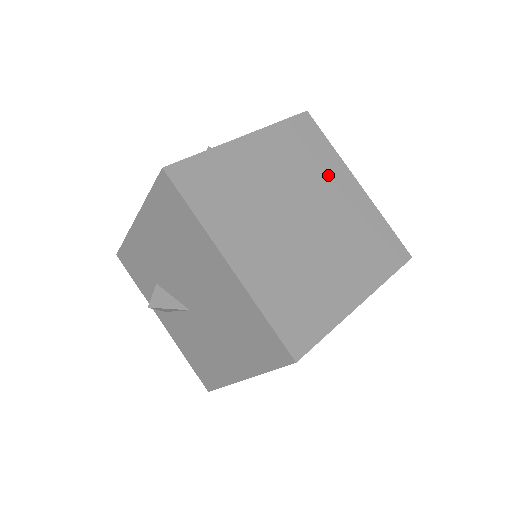
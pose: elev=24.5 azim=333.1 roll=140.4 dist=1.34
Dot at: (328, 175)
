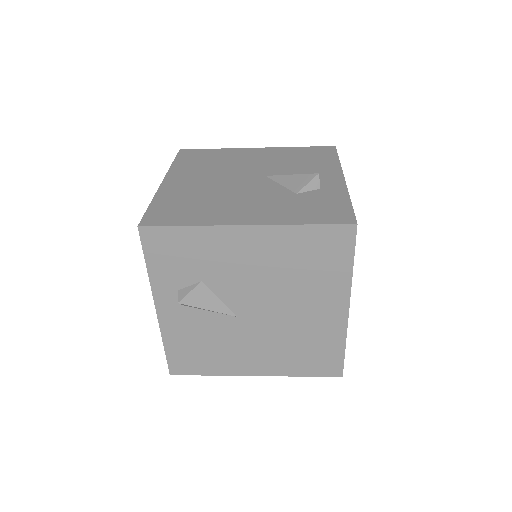
Dot at: occluded
